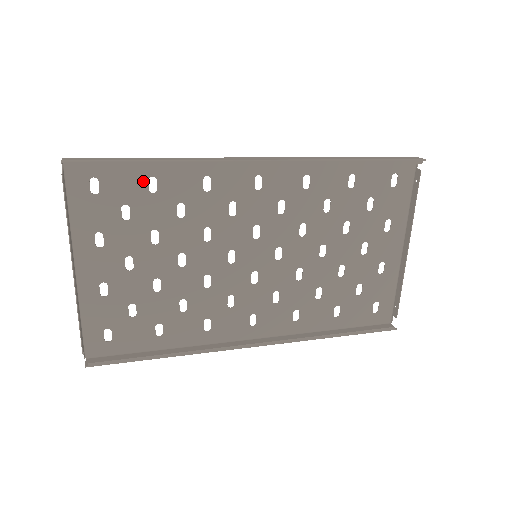
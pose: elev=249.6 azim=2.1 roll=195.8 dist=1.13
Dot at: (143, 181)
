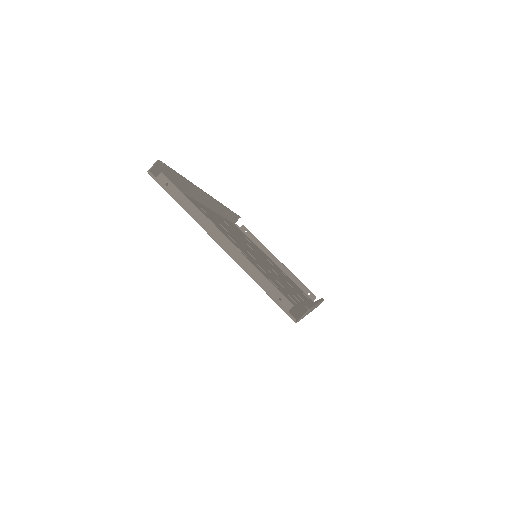
Dot at: occluded
